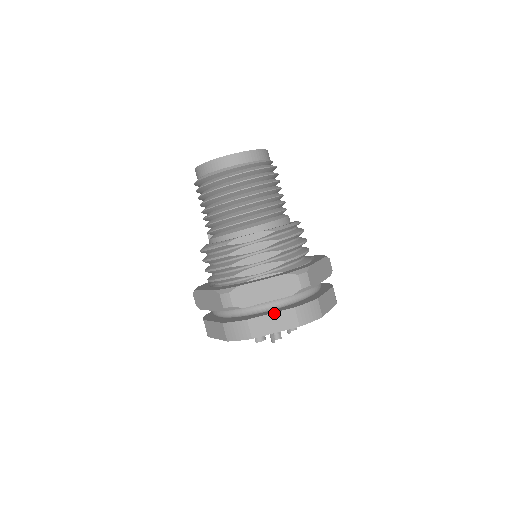
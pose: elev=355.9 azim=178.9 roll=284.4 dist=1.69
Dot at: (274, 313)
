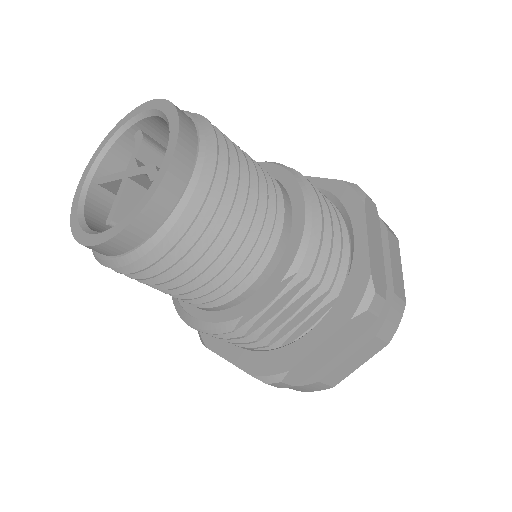
Dot at: (350, 357)
